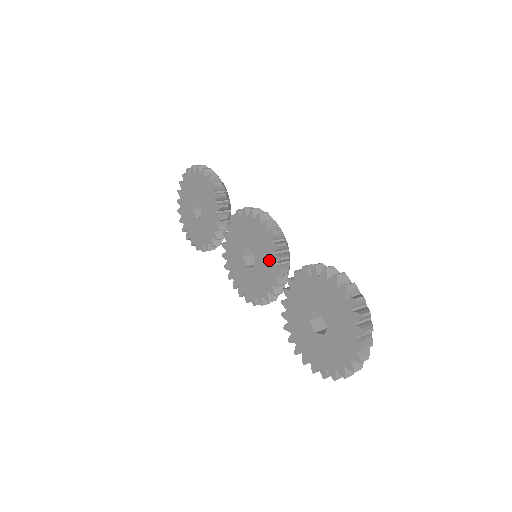
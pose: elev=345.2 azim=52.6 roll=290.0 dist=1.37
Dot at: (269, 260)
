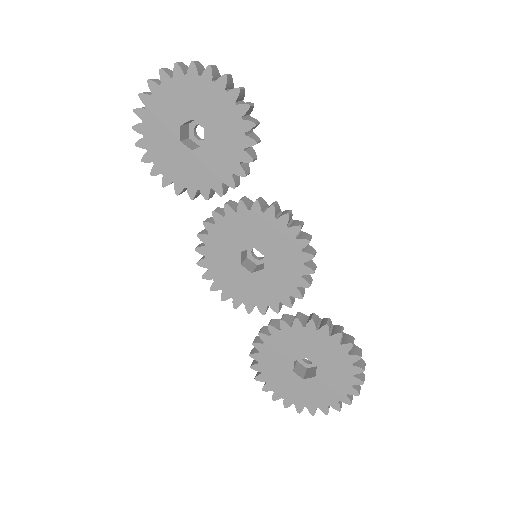
Dot at: (284, 287)
